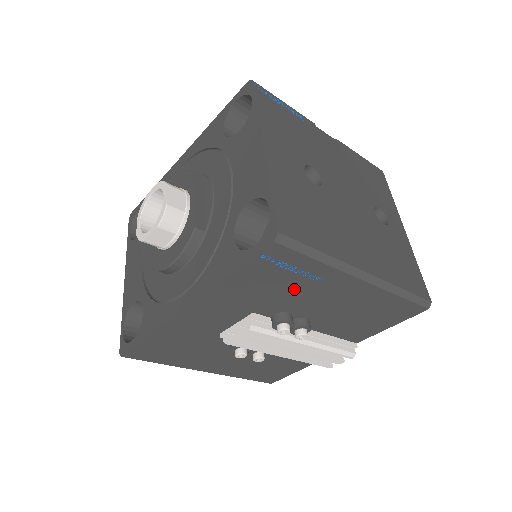
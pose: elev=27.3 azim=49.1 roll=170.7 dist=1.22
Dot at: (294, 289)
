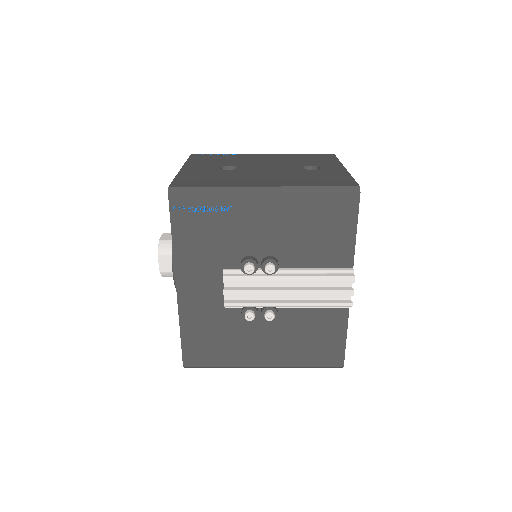
Dot at: (225, 228)
